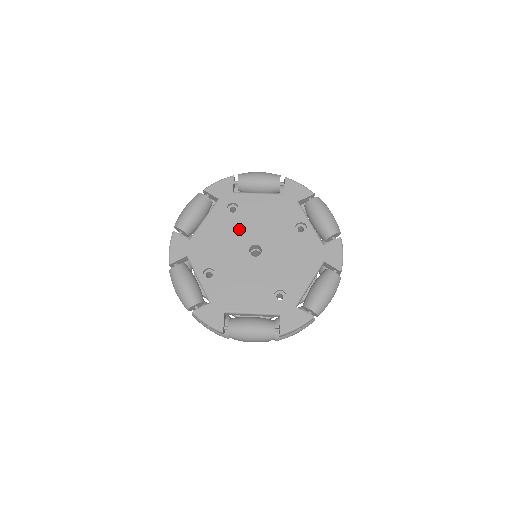
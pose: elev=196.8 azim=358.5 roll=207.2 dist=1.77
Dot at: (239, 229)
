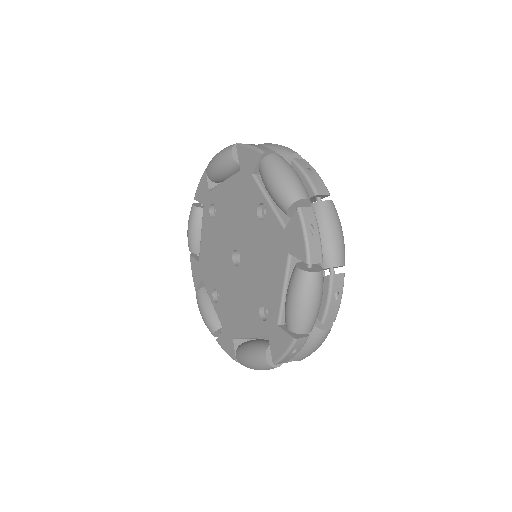
Dot at: (221, 235)
